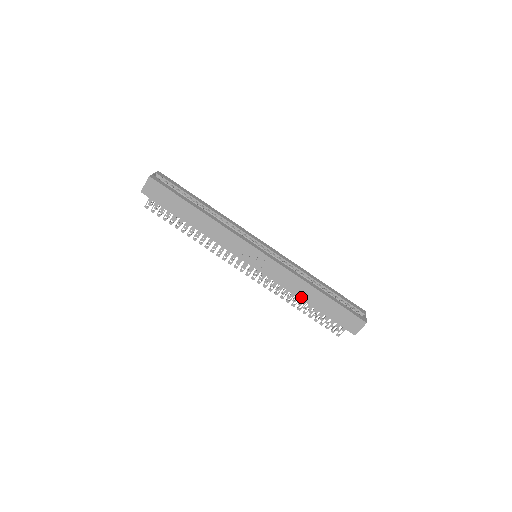
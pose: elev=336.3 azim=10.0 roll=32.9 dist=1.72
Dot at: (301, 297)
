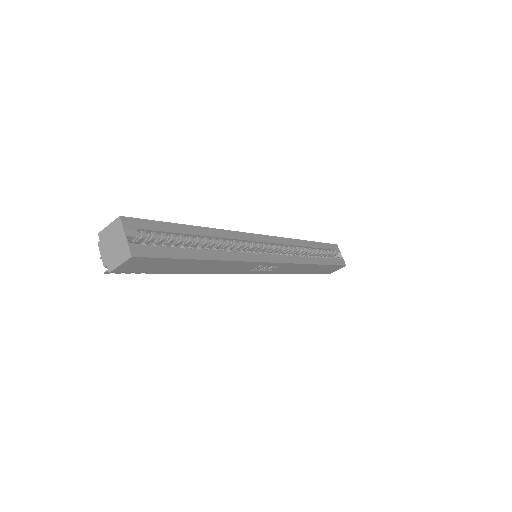
Dot at: (297, 273)
